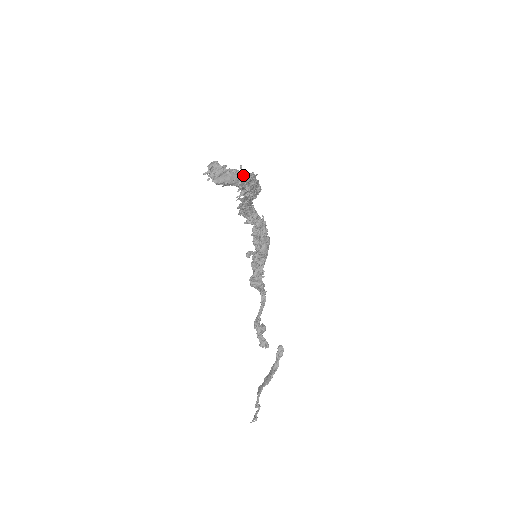
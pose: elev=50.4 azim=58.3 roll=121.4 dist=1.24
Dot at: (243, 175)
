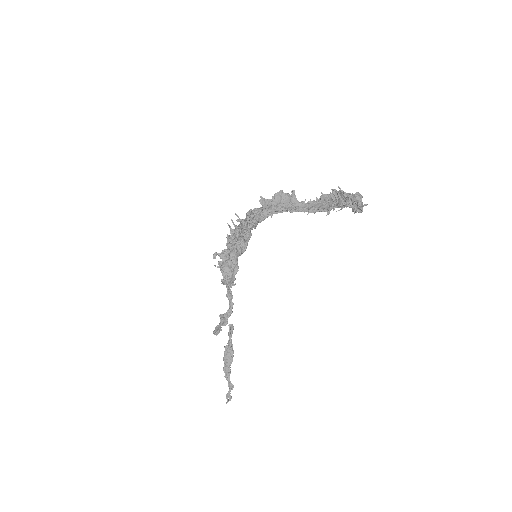
Dot at: occluded
